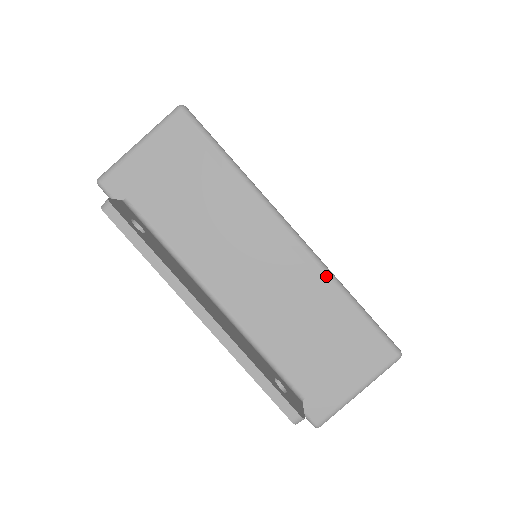
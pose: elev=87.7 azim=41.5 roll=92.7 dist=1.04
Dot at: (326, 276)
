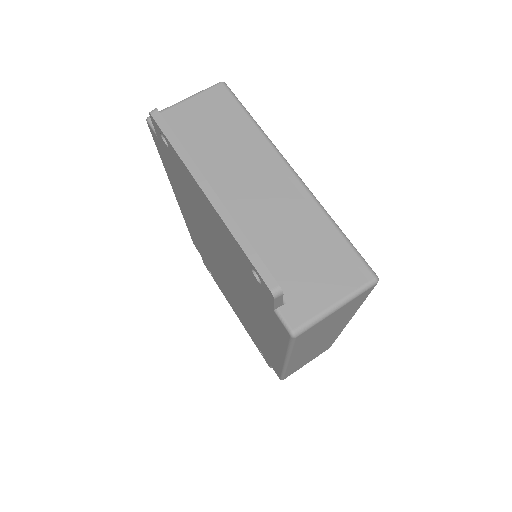
Dot at: (316, 205)
